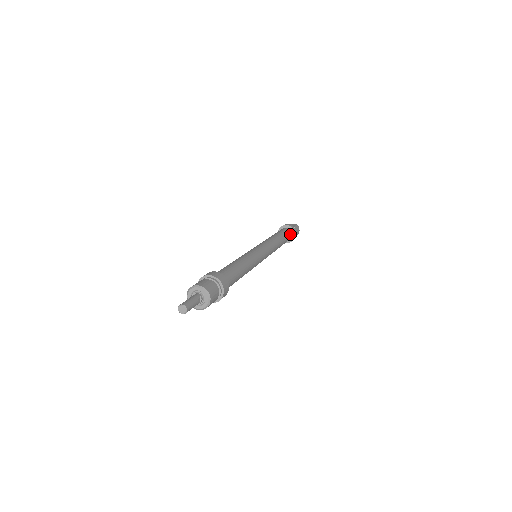
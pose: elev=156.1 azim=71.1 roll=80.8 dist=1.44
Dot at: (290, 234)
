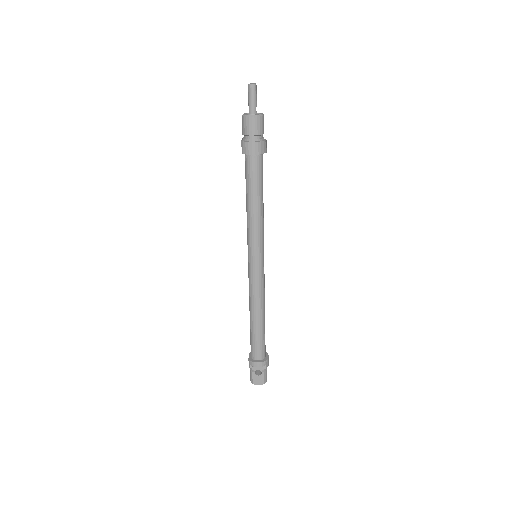
Dot at: (265, 348)
